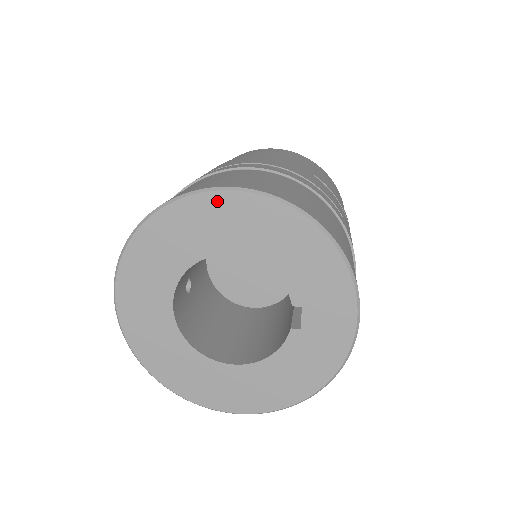
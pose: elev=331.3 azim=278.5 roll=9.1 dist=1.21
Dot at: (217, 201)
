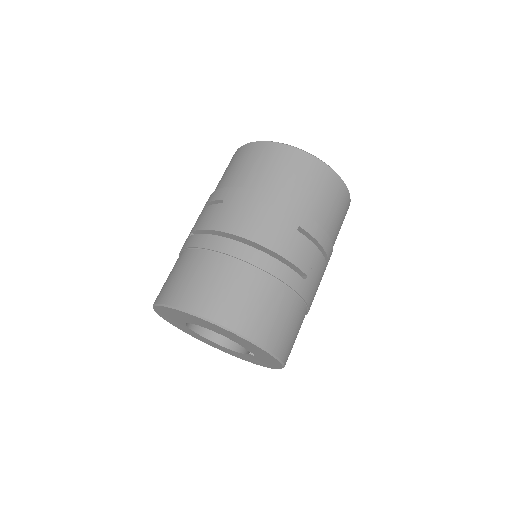
Dot at: (198, 319)
